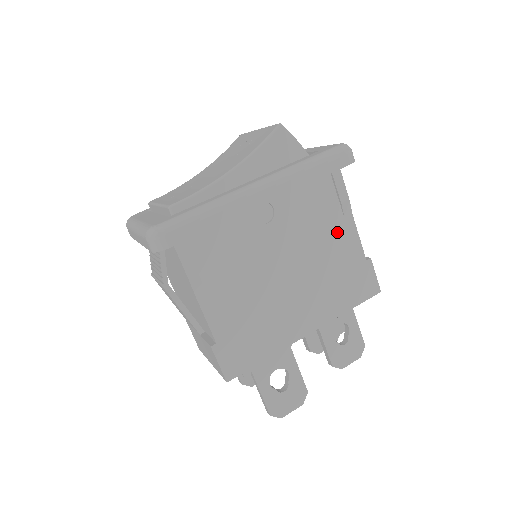
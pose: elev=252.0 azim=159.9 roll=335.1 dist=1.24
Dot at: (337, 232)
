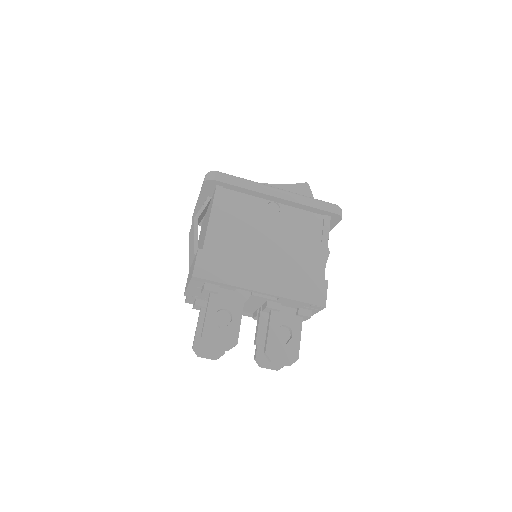
Dot at: (312, 249)
